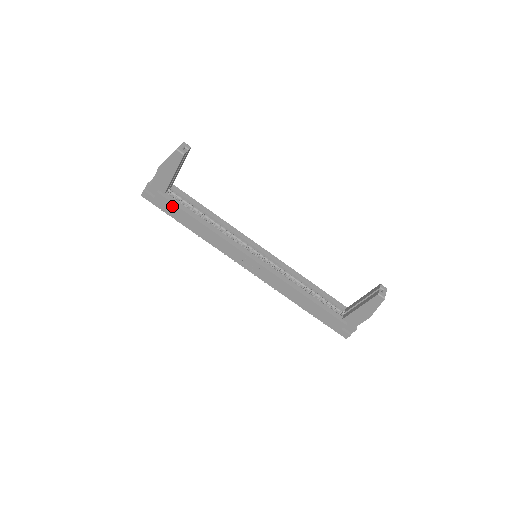
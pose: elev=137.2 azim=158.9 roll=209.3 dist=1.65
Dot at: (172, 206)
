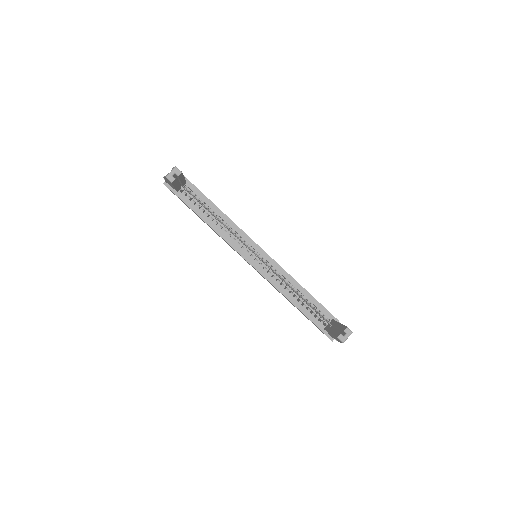
Dot at: (184, 203)
